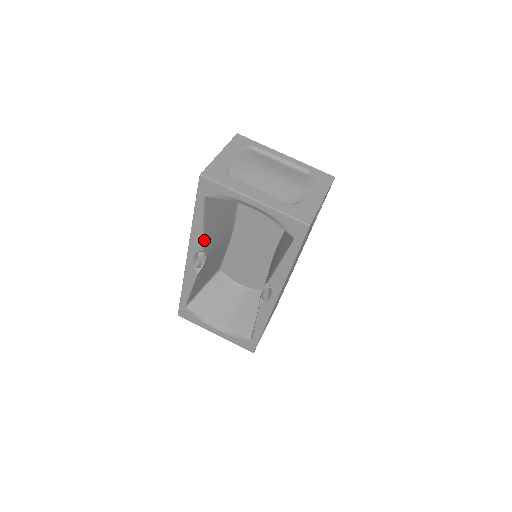
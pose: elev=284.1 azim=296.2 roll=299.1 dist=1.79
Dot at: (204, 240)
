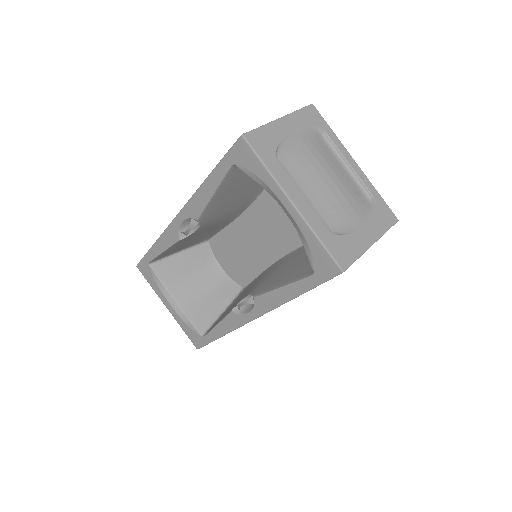
Dot at: (206, 210)
